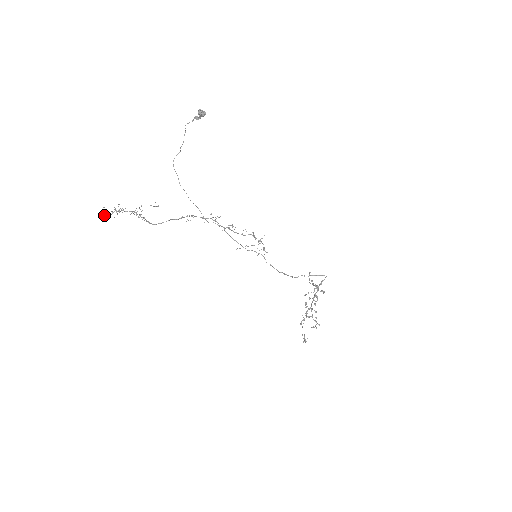
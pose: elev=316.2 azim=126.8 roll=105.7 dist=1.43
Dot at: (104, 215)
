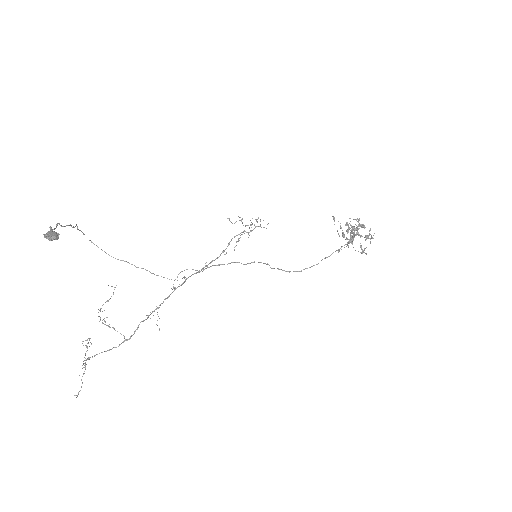
Dot at: occluded
